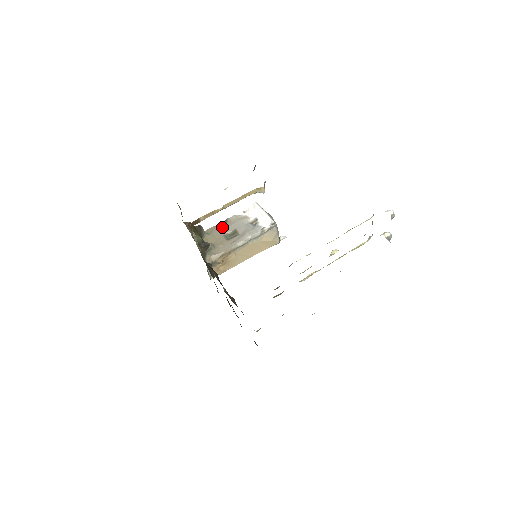
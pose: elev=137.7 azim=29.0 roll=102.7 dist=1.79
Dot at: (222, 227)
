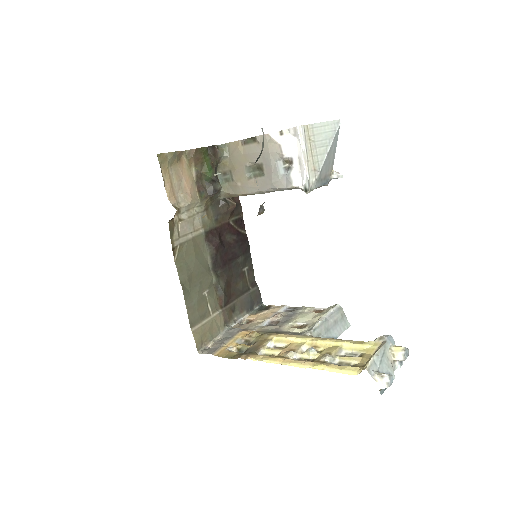
Dot at: (247, 150)
